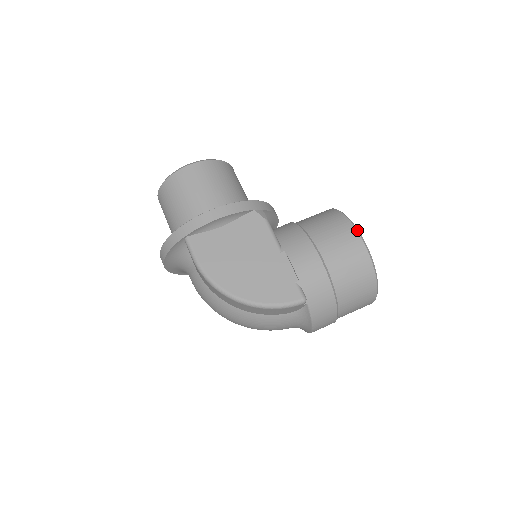
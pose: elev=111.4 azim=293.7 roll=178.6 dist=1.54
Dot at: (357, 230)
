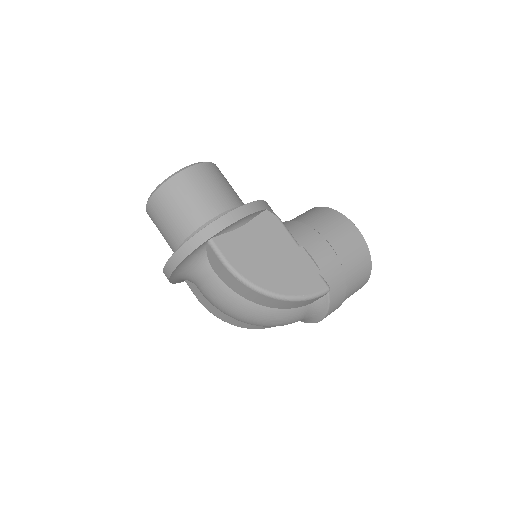
Dot at: (353, 223)
